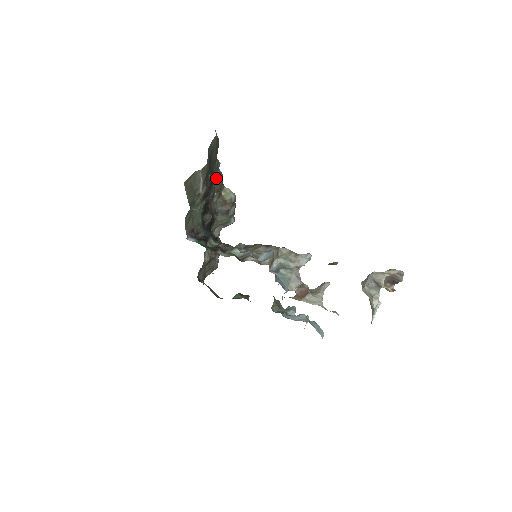
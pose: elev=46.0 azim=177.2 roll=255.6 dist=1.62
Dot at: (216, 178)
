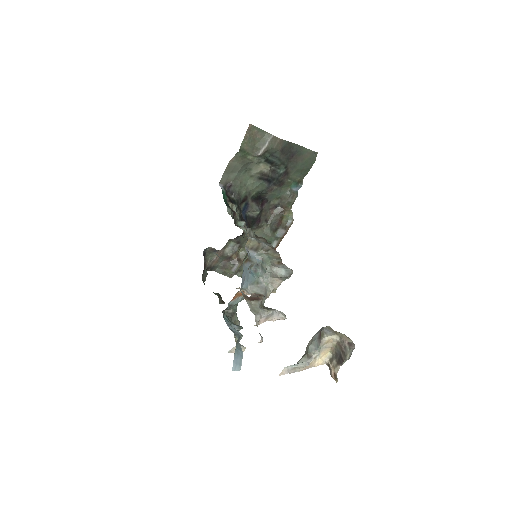
Dot at: (289, 191)
